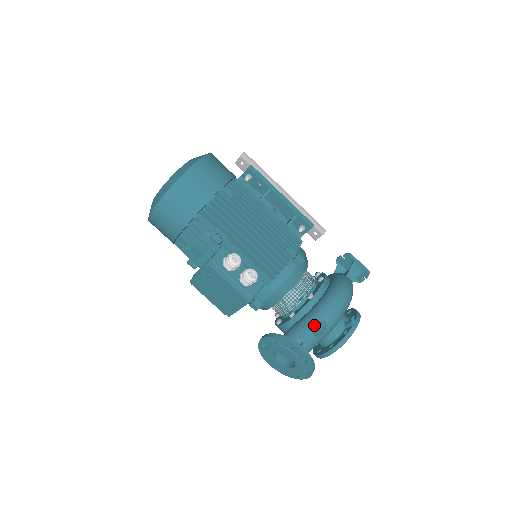
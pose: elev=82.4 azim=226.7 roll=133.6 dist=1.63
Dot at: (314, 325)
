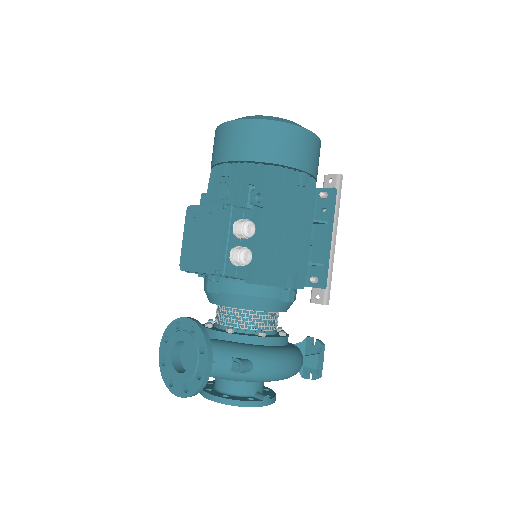
Dot at: (242, 358)
